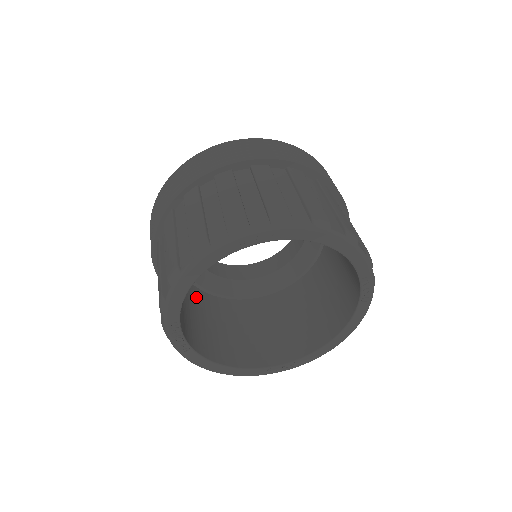
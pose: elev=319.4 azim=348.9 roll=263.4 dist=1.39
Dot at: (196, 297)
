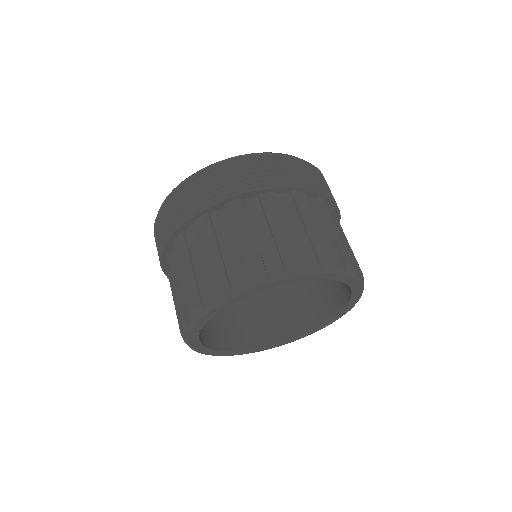
Dot at: occluded
